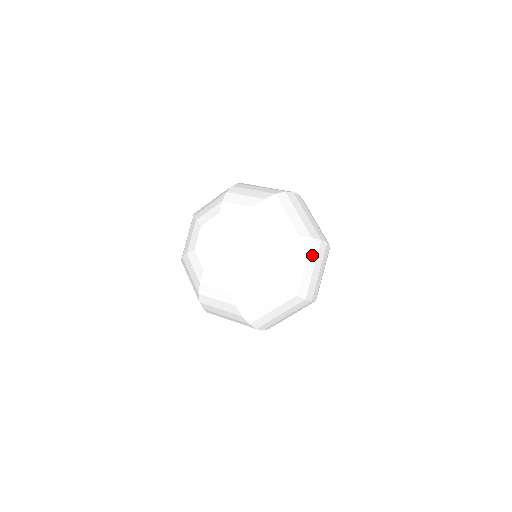
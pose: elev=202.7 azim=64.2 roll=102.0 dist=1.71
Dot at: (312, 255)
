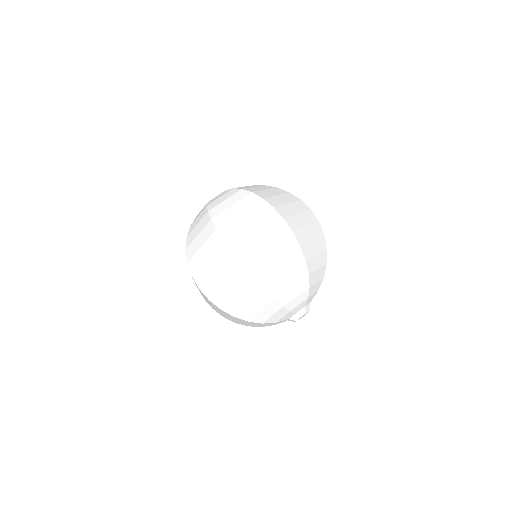
Dot at: (288, 198)
